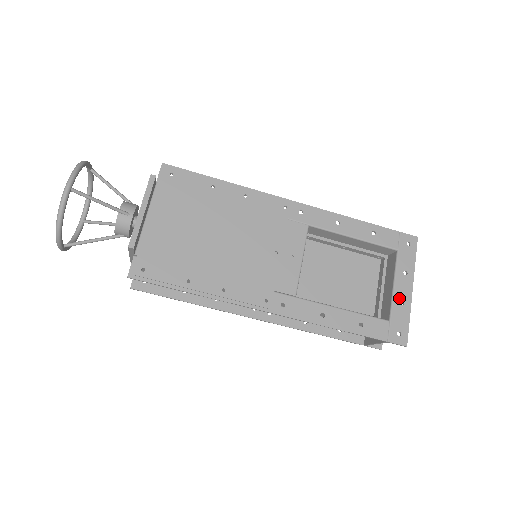
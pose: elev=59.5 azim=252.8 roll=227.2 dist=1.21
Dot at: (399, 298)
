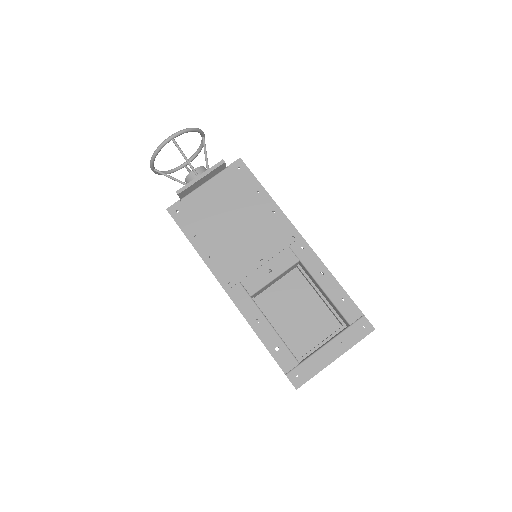
Dot at: (320, 356)
